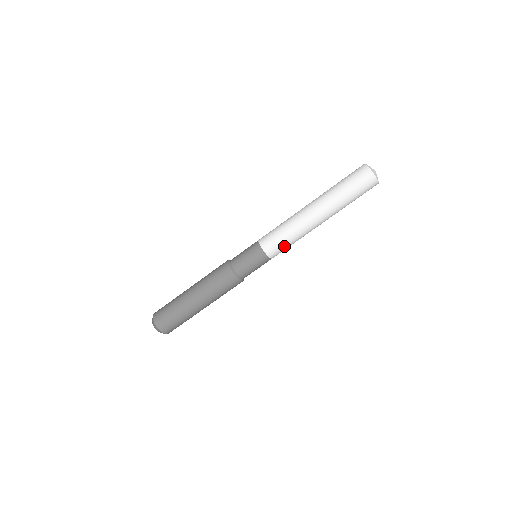
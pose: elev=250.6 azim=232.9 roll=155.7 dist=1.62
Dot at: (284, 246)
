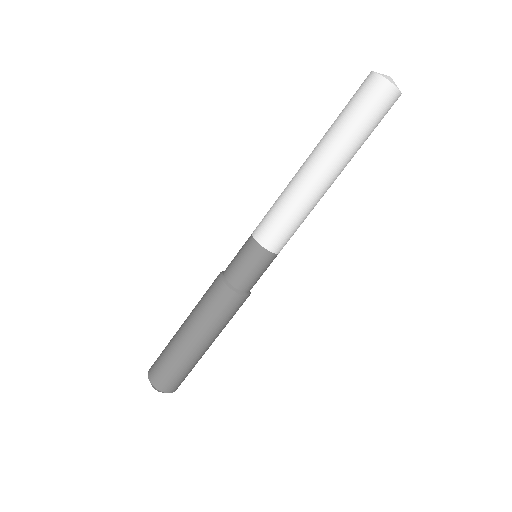
Dot at: (286, 229)
